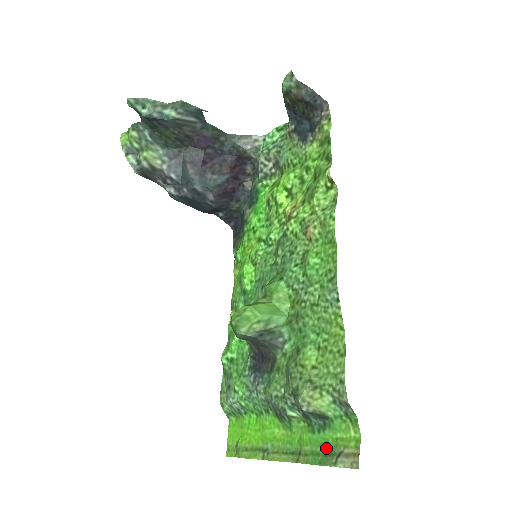
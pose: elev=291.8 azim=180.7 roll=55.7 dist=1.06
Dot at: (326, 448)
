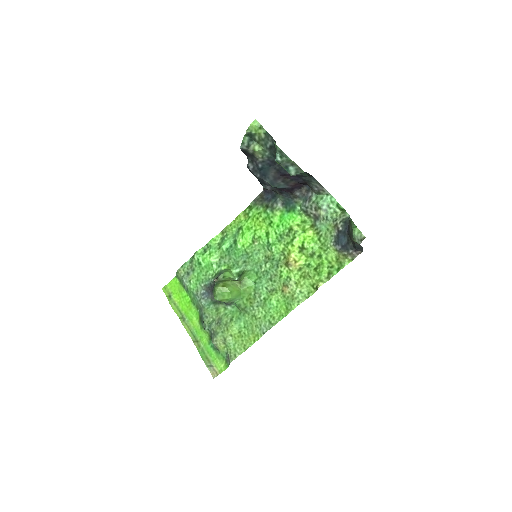
Dot at: (209, 356)
